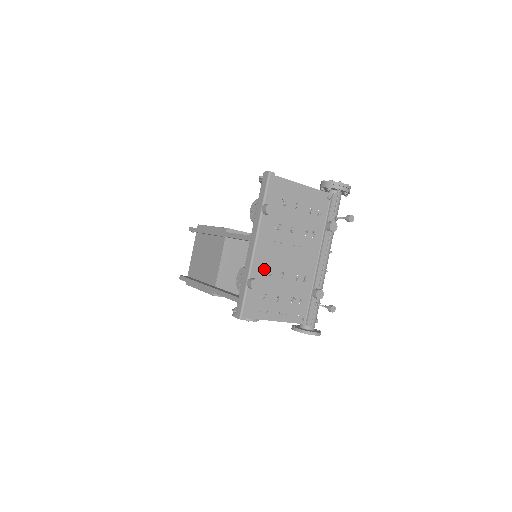
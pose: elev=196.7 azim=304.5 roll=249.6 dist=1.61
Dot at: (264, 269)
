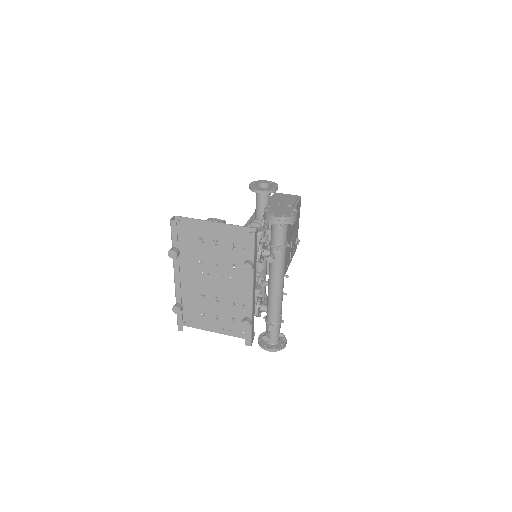
Dot at: (198, 293)
